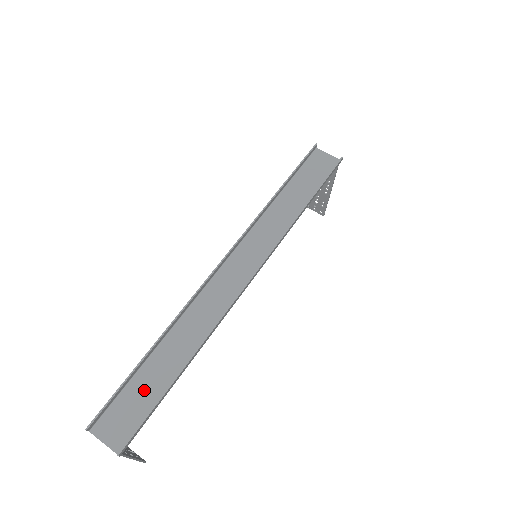
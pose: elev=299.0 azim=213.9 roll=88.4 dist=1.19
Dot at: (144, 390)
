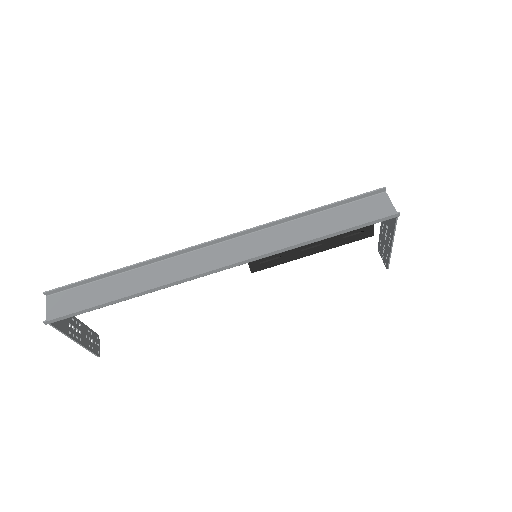
Dot at: (93, 295)
